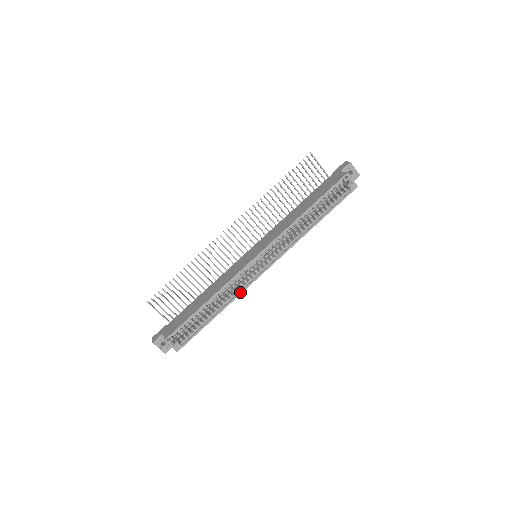
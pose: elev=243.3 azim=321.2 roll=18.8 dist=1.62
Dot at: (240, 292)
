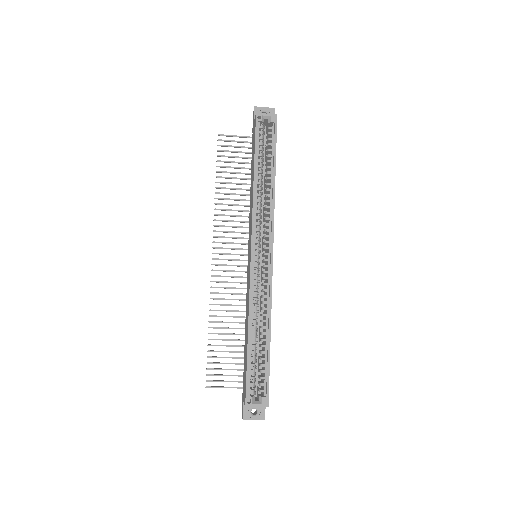
Dot at: (269, 298)
